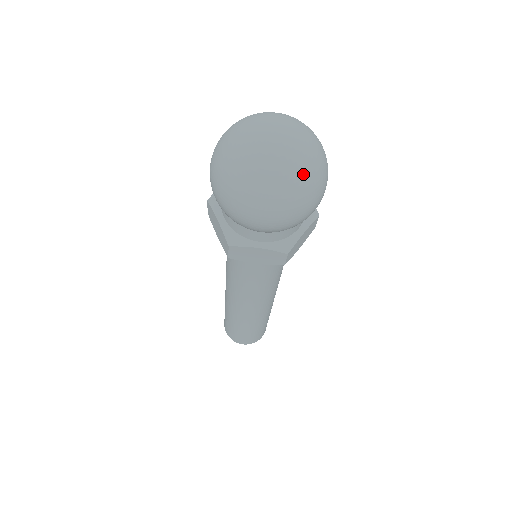
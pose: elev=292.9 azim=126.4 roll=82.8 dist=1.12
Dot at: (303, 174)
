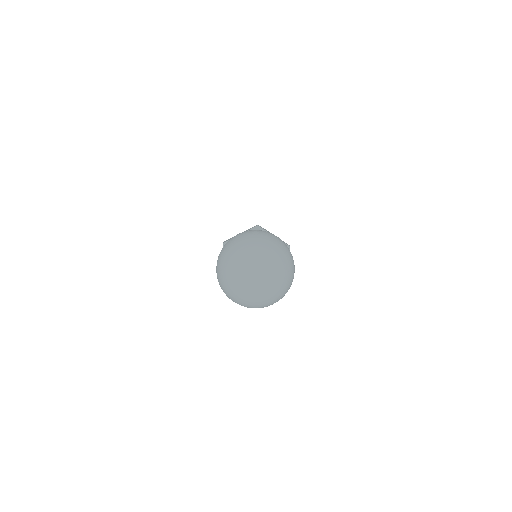
Dot at: (283, 282)
